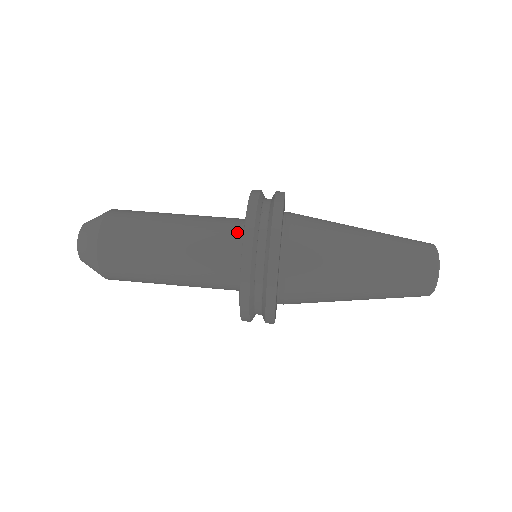
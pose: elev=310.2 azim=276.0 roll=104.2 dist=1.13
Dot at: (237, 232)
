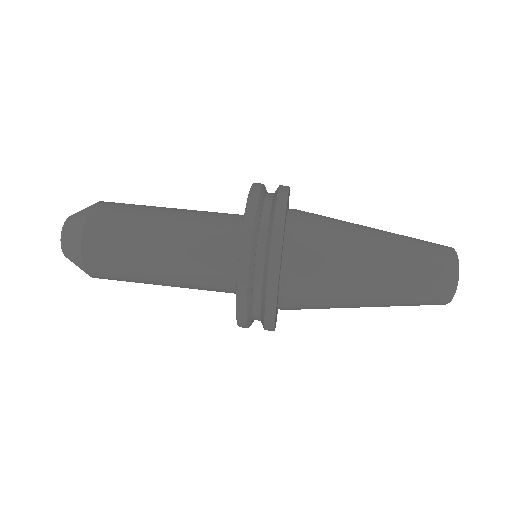
Dot at: (231, 259)
